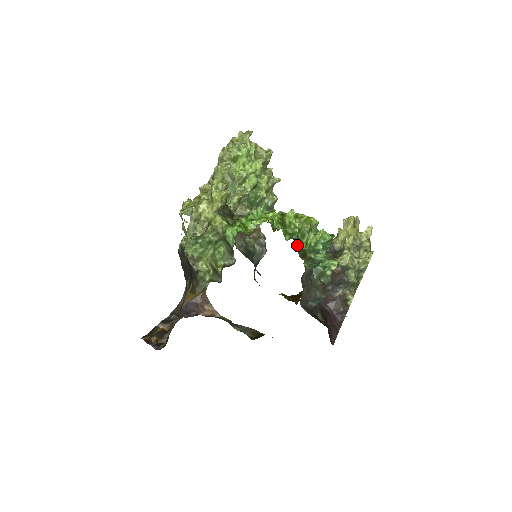
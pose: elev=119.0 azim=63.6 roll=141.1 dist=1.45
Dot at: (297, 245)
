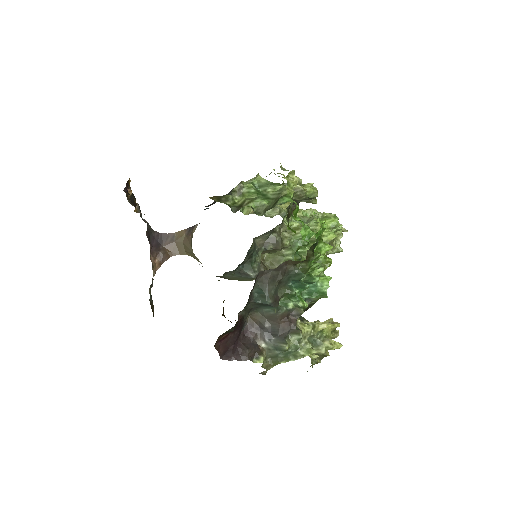
Dot at: occluded
